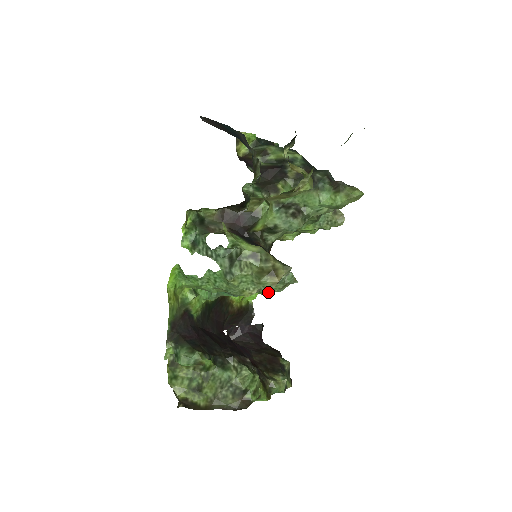
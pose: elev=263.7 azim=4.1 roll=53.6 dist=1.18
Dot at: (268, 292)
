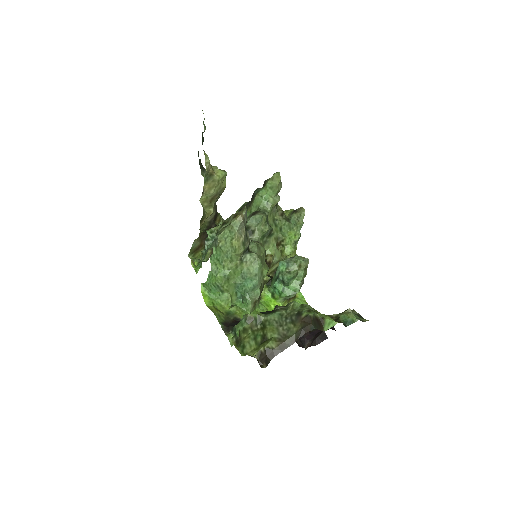
Dot at: (298, 285)
